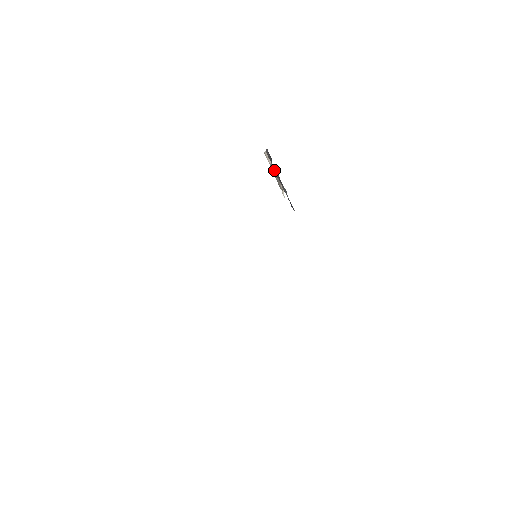
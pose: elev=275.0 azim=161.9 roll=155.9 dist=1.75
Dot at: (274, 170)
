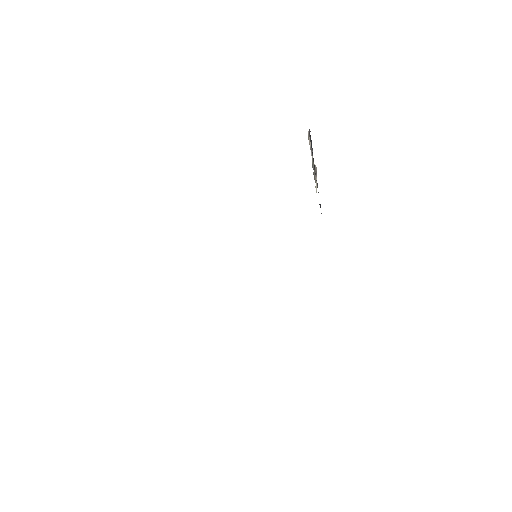
Dot at: occluded
